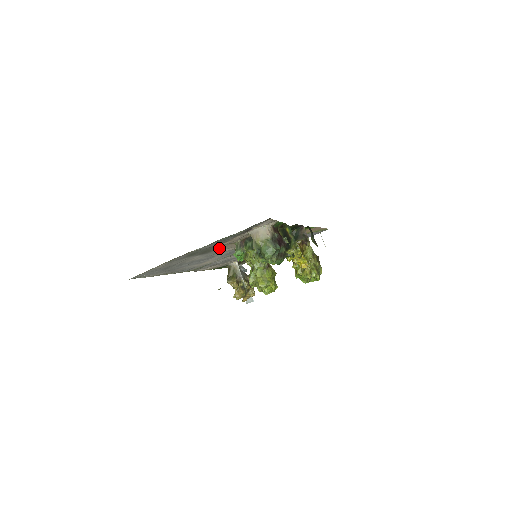
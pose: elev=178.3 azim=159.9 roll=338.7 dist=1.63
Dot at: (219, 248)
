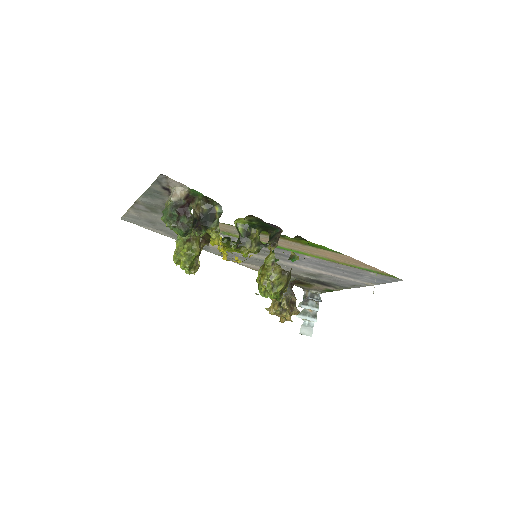
Dot at: occluded
